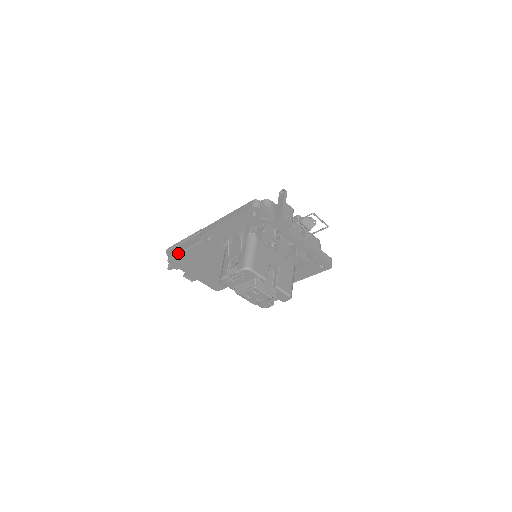
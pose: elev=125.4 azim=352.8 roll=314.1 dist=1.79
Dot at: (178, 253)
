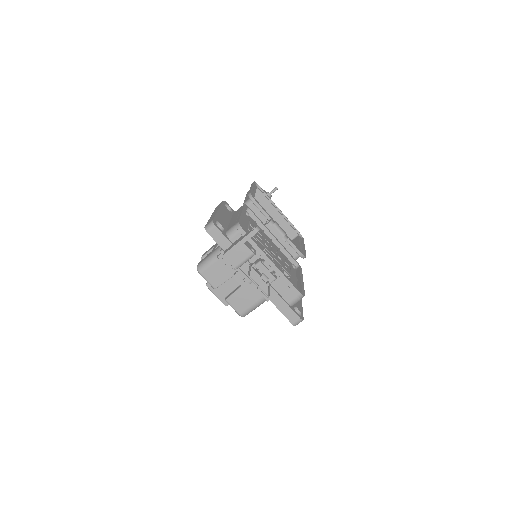
Dot at: (246, 195)
